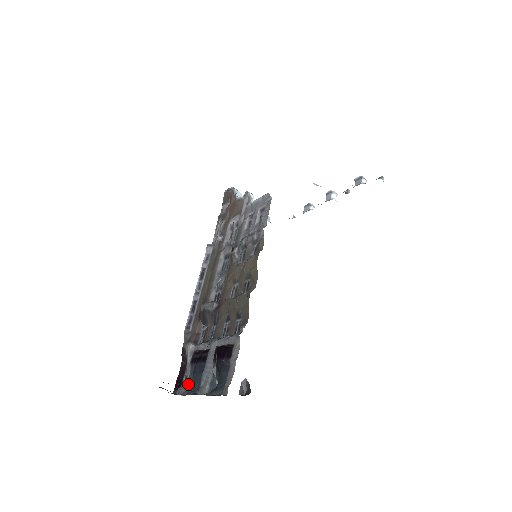
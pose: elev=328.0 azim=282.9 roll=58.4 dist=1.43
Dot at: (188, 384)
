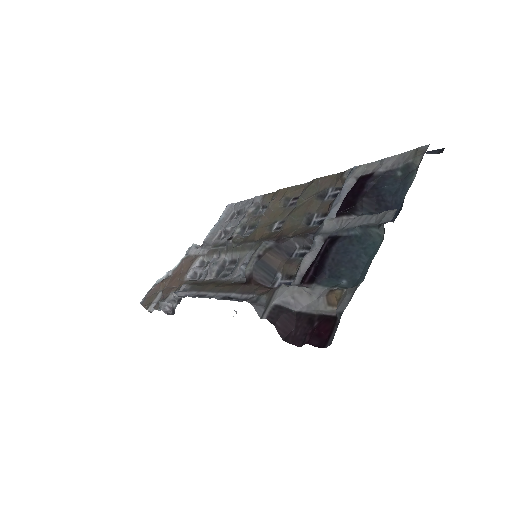
Dot at: (345, 288)
